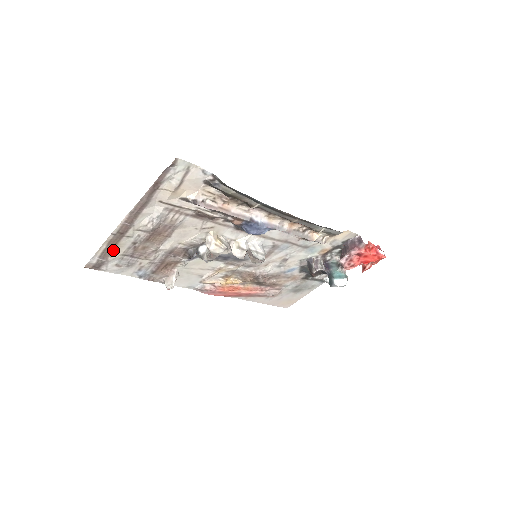
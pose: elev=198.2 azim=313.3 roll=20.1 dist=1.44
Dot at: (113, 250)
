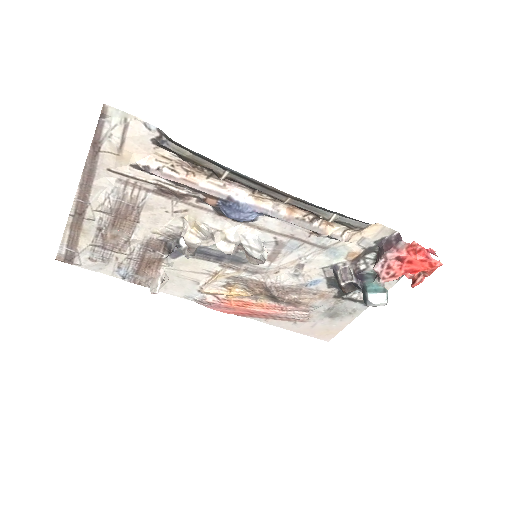
Dot at: (79, 238)
